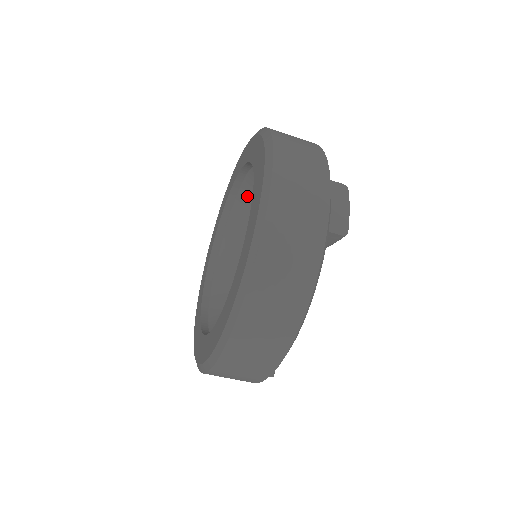
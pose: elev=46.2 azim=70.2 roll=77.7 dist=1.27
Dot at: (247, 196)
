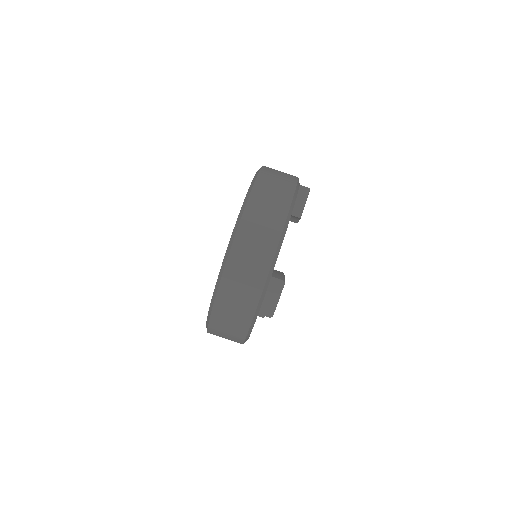
Dot at: occluded
